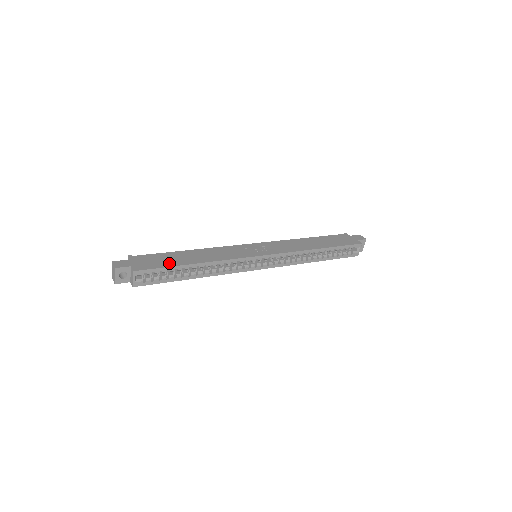
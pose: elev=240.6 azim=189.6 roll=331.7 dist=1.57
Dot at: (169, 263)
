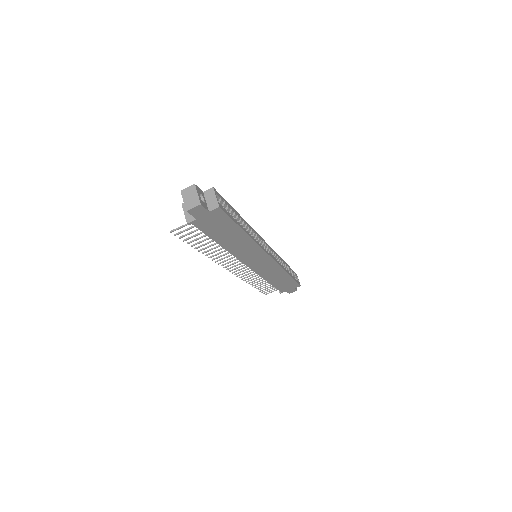
Dot at: occluded
